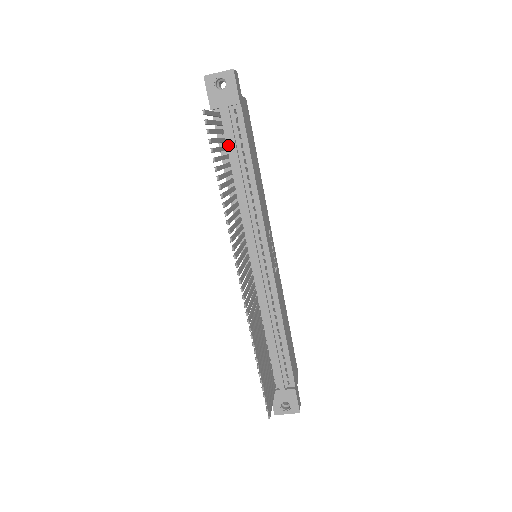
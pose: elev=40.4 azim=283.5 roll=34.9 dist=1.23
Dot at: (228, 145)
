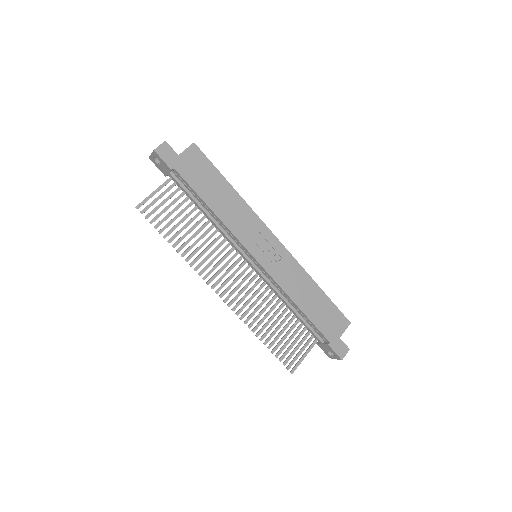
Dot at: occluded
